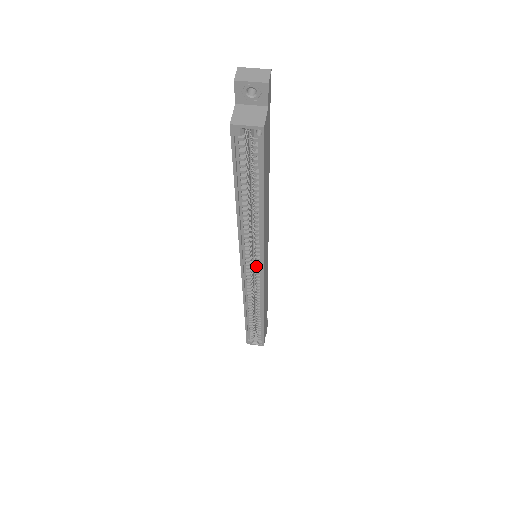
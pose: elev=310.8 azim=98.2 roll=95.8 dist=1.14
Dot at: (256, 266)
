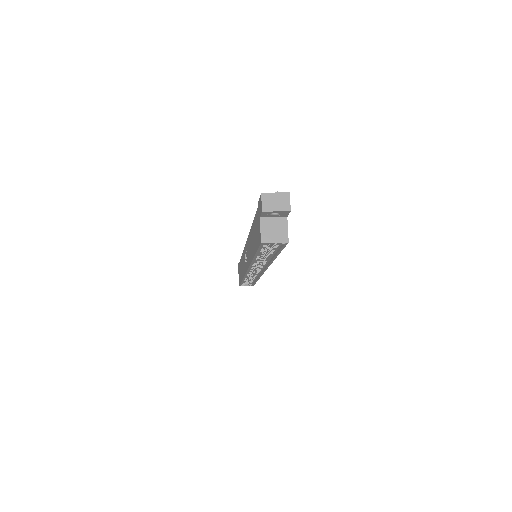
Dot at: (259, 268)
